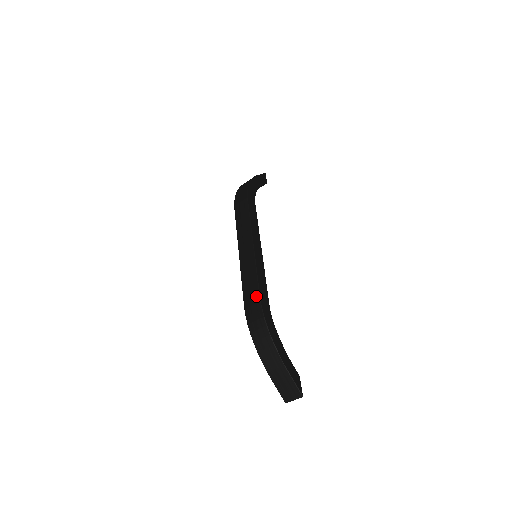
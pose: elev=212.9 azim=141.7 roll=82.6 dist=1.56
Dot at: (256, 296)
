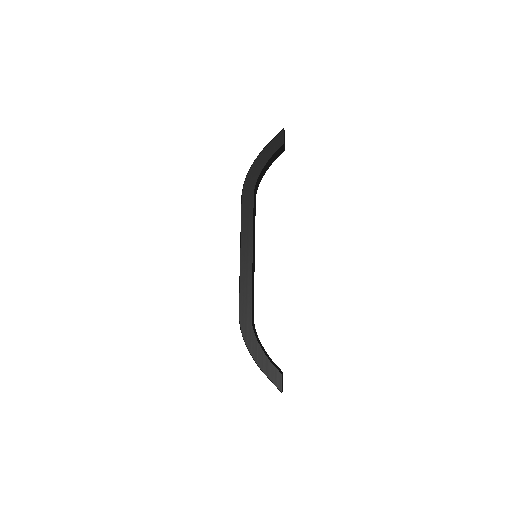
Dot at: (239, 309)
